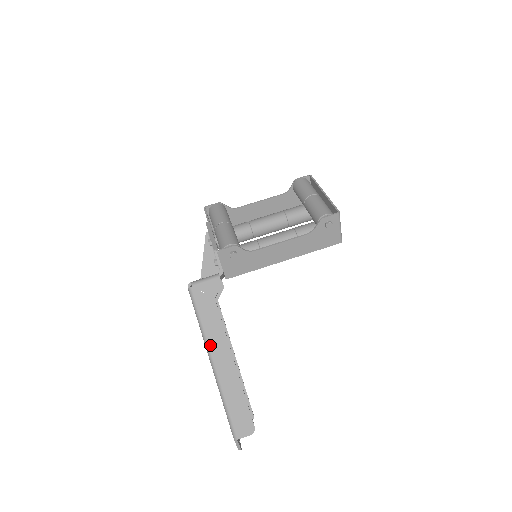
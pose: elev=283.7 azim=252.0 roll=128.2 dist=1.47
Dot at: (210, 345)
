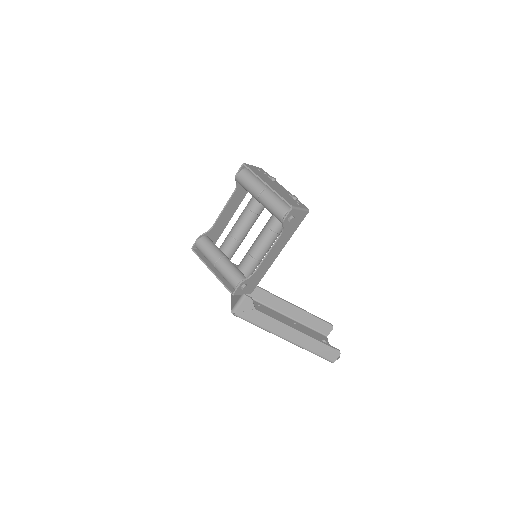
Dot at: (276, 333)
